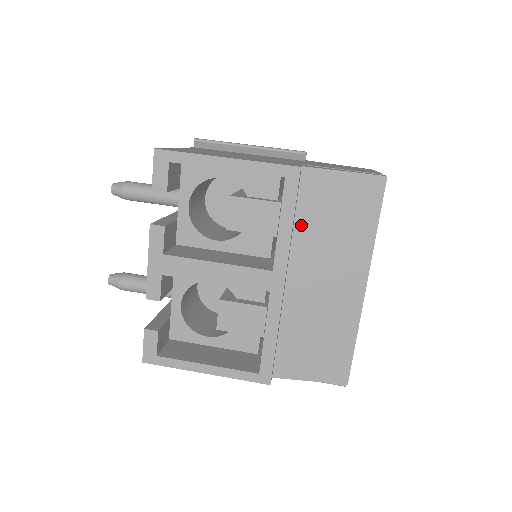
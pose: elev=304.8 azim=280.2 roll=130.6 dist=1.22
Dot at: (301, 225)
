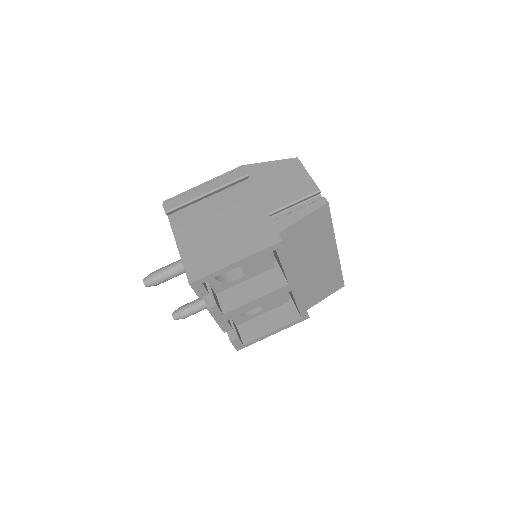
Dot at: (291, 254)
